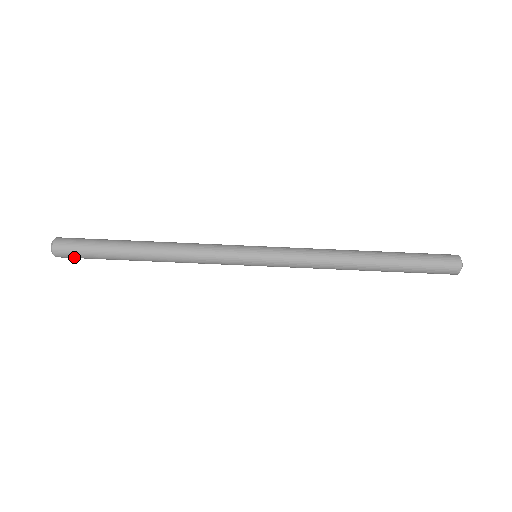
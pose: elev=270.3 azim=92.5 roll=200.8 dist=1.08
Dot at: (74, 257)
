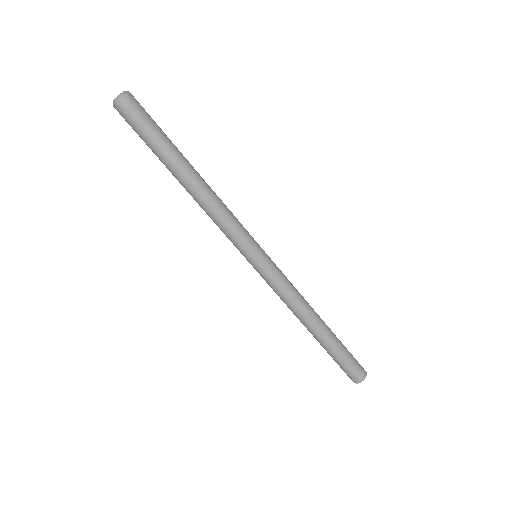
Dot at: (132, 119)
